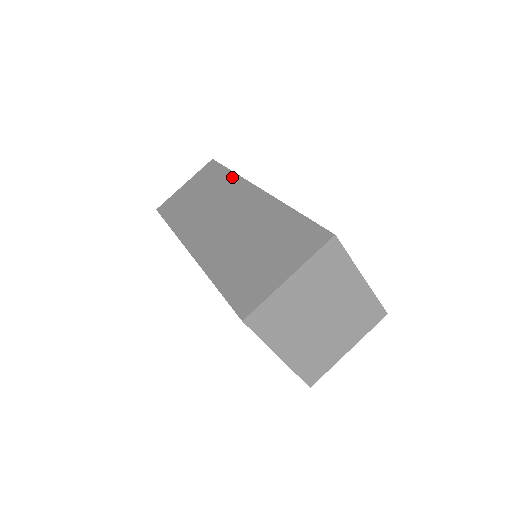
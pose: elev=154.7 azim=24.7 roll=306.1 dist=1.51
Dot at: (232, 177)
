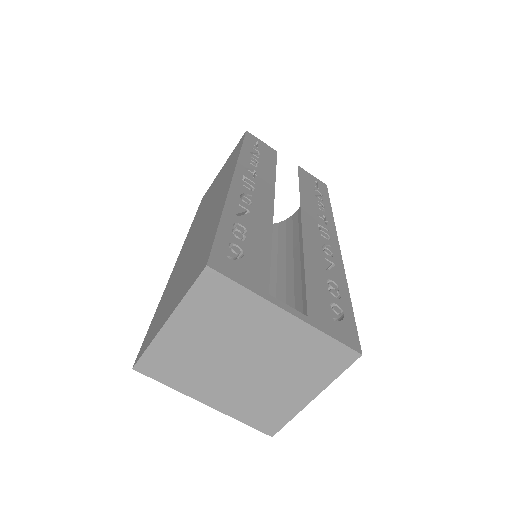
Dot at: (235, 159)
